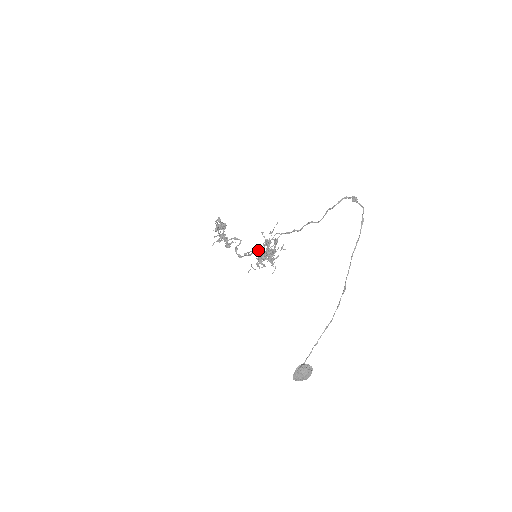
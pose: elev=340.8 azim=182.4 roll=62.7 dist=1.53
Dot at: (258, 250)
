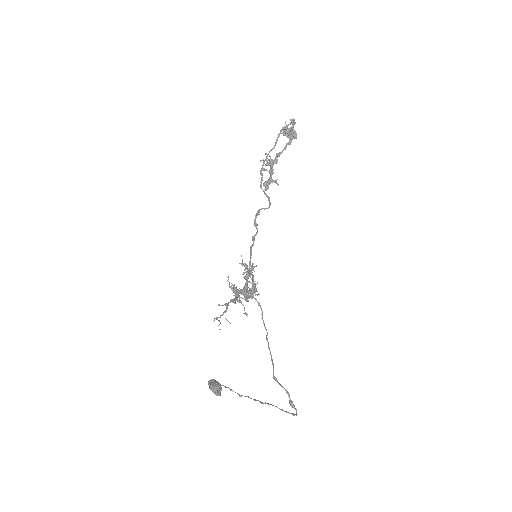
Dot at: (242, 274)
